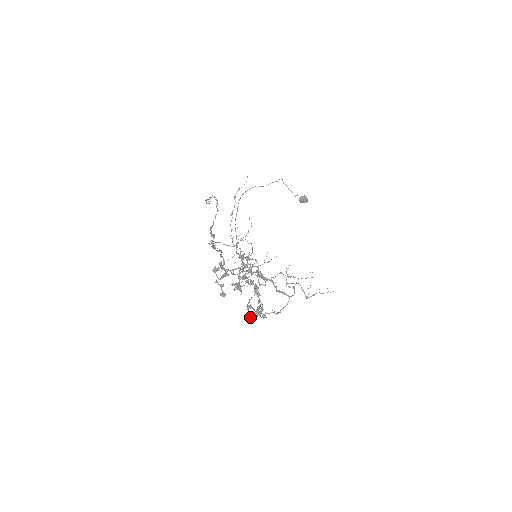
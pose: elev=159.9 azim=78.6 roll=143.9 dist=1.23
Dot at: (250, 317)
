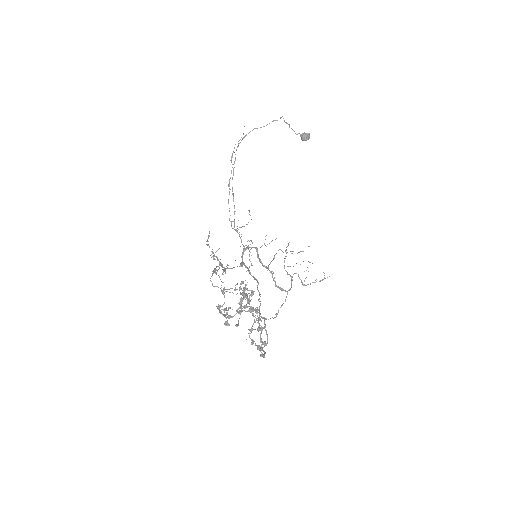
Dot at: (252, 344)
